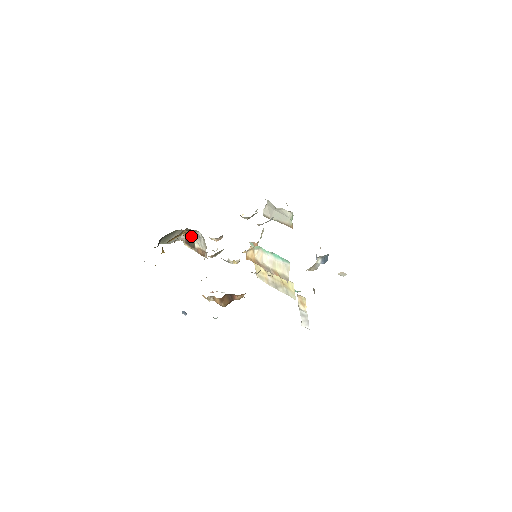
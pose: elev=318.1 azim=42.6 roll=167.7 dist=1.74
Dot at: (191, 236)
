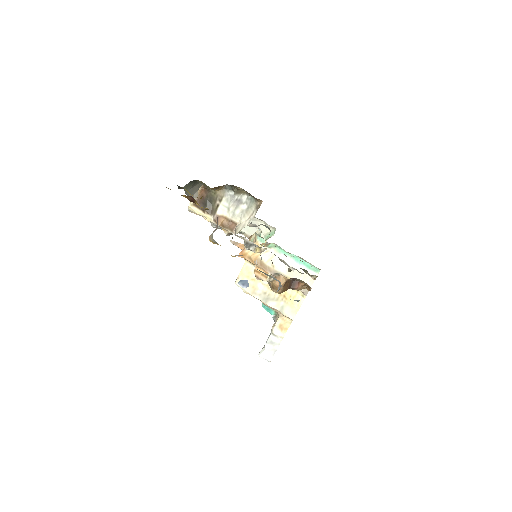
Dot at: (220, 197)
